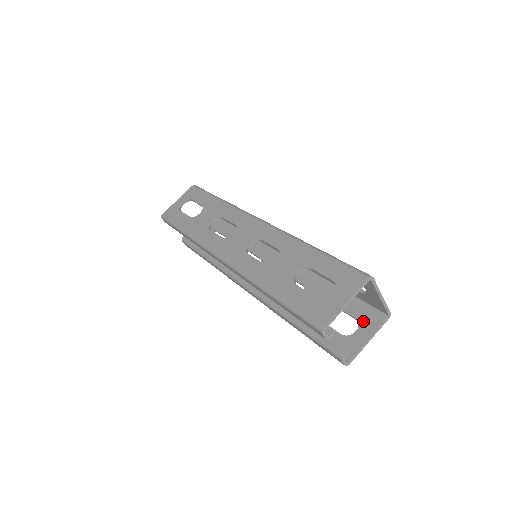
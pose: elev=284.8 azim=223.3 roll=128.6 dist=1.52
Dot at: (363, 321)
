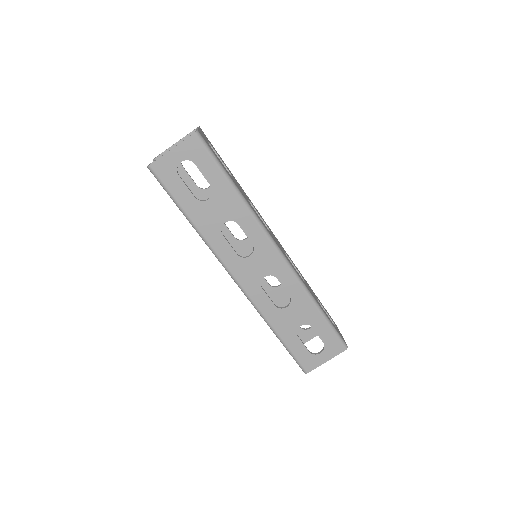
Dot at: occluded
